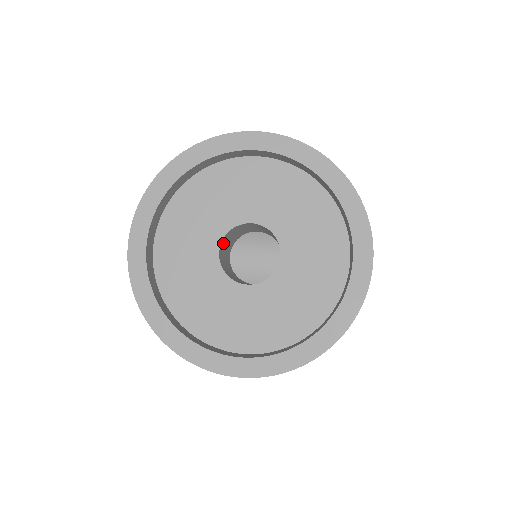
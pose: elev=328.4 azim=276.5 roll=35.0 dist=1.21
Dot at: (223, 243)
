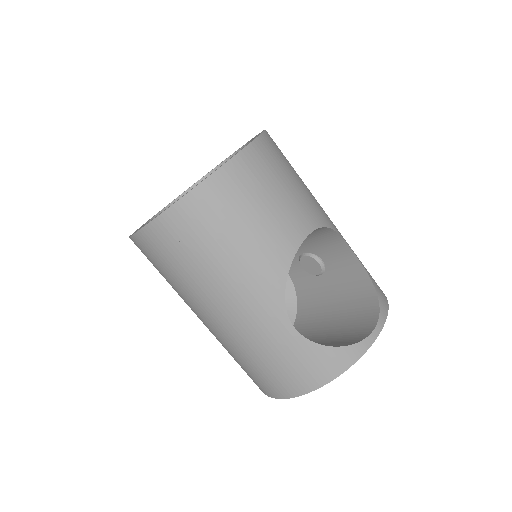
Dot at: occluded
